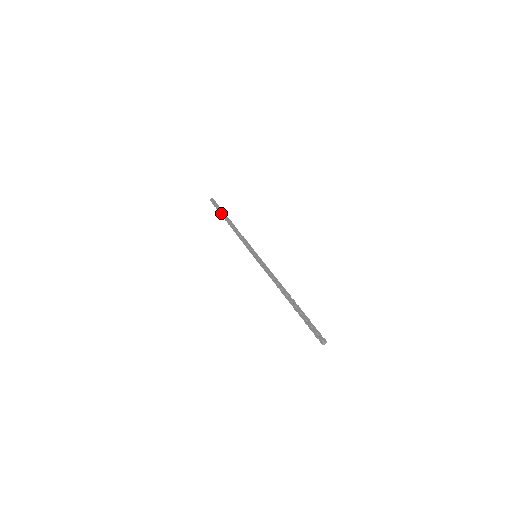
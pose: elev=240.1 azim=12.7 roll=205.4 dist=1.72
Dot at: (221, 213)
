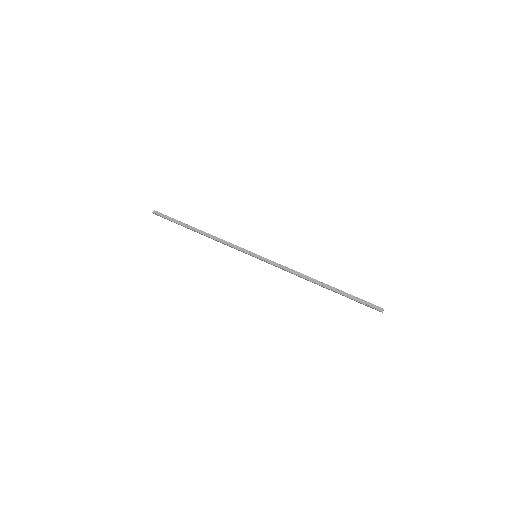
Dot at: (181, 222)
